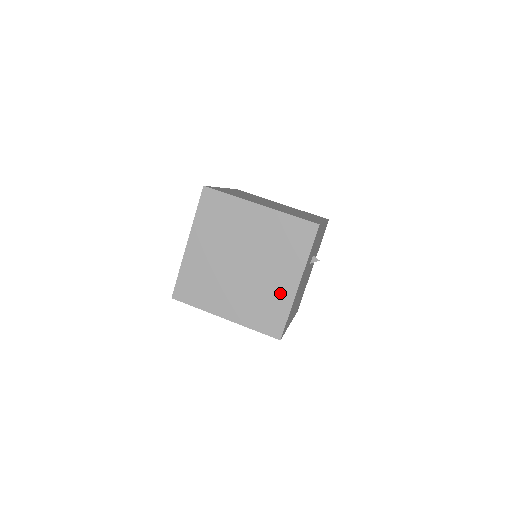
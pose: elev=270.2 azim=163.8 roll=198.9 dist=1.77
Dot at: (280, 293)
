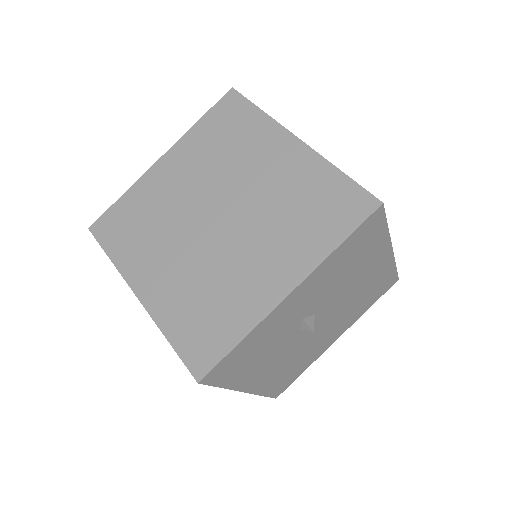
Dot at: occluded
